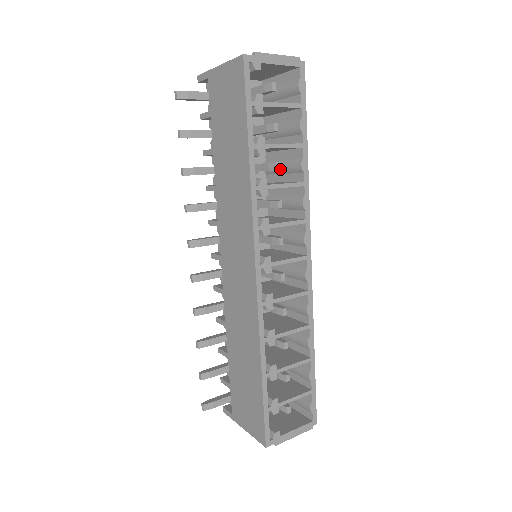
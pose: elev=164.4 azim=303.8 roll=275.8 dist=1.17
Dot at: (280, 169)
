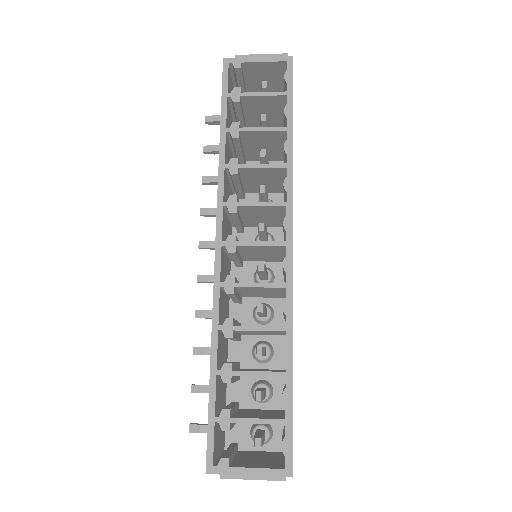
Dot at: occluded
